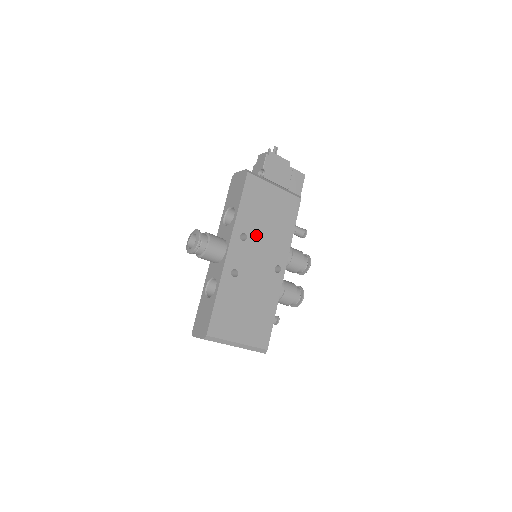
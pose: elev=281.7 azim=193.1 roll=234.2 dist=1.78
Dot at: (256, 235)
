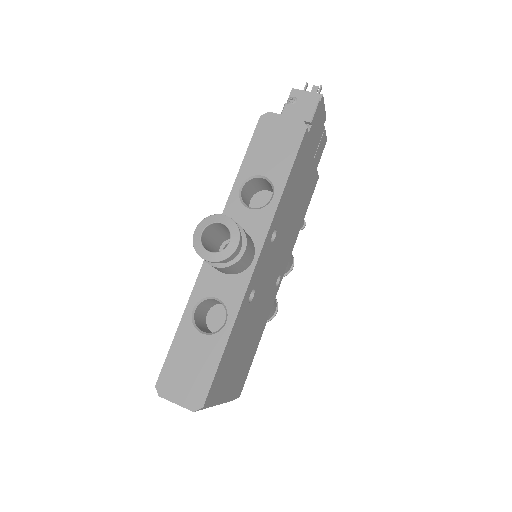
Dot at: (281, 232)
